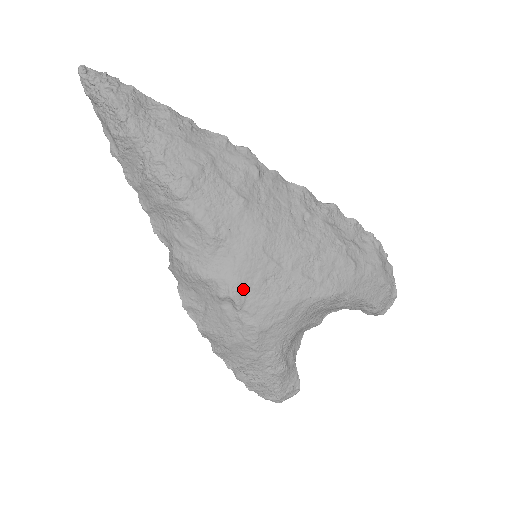
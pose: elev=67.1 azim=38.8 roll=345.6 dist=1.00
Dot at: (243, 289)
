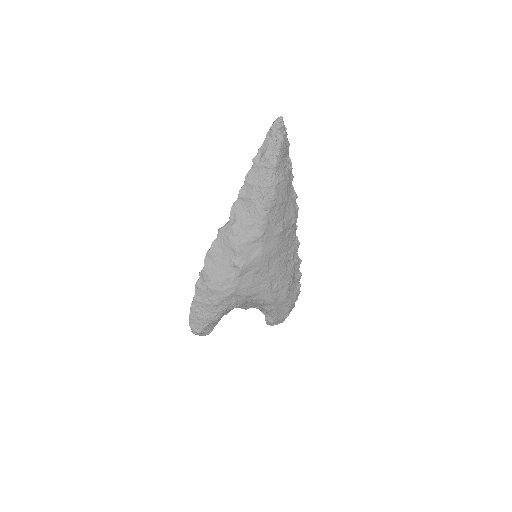
Dot at: (248, 269)
